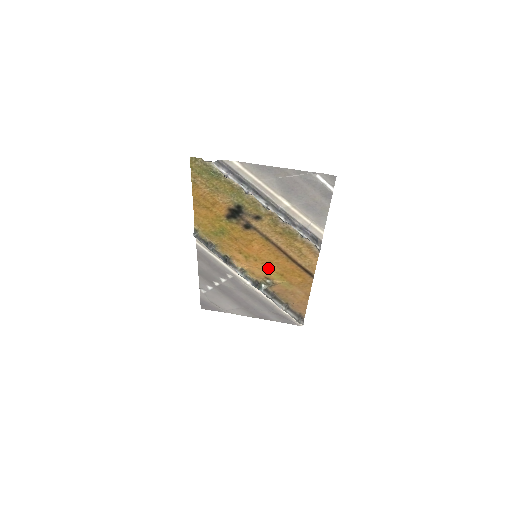
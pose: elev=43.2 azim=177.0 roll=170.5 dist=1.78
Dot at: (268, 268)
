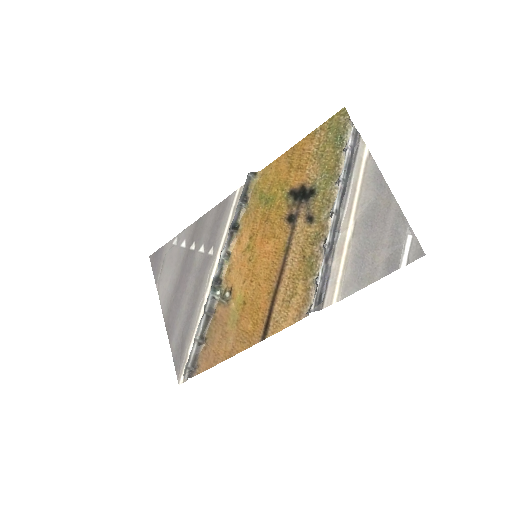
Dot at: (246, 281)
